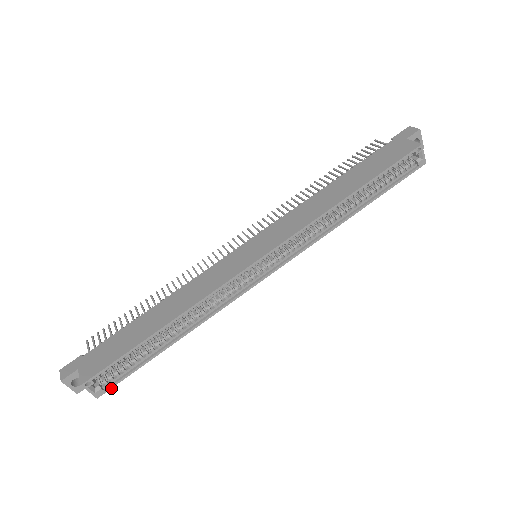
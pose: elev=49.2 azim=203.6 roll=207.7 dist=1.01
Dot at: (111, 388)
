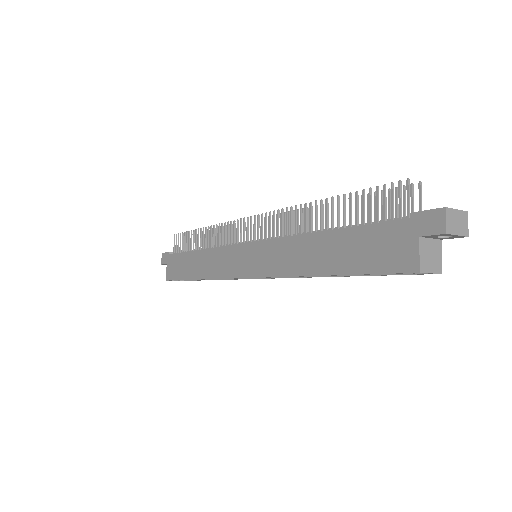
Dot at: occluded
